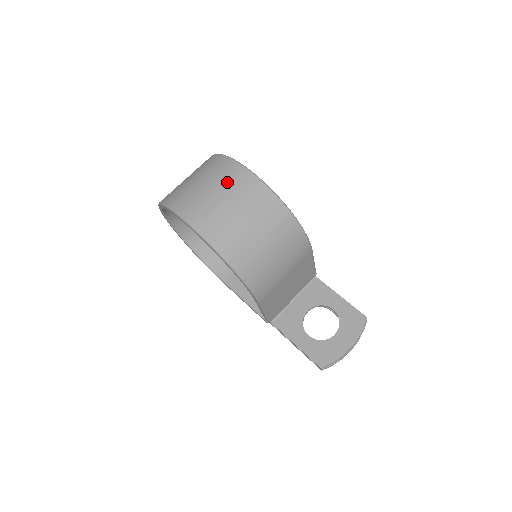
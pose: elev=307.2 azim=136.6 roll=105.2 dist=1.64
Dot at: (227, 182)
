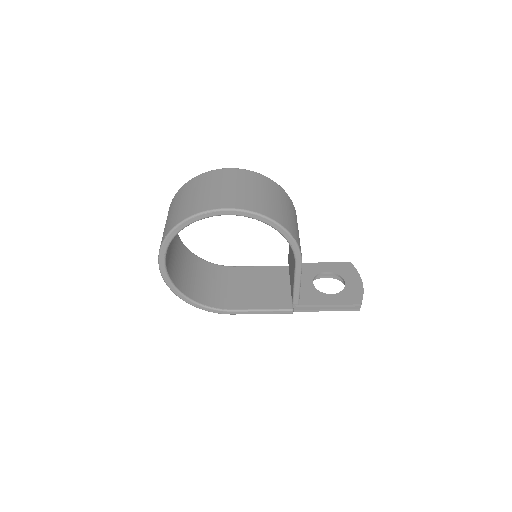
Dot at: (228, 179)
